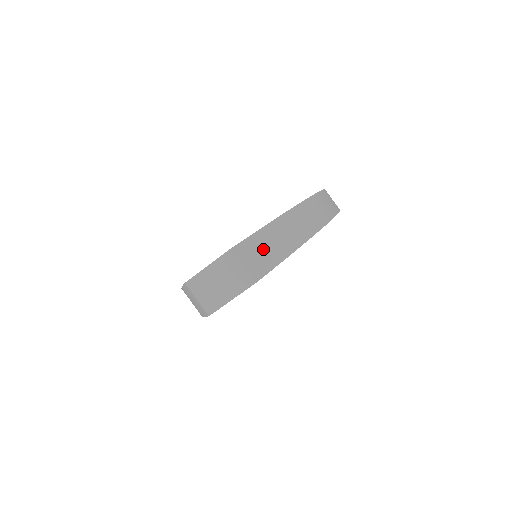
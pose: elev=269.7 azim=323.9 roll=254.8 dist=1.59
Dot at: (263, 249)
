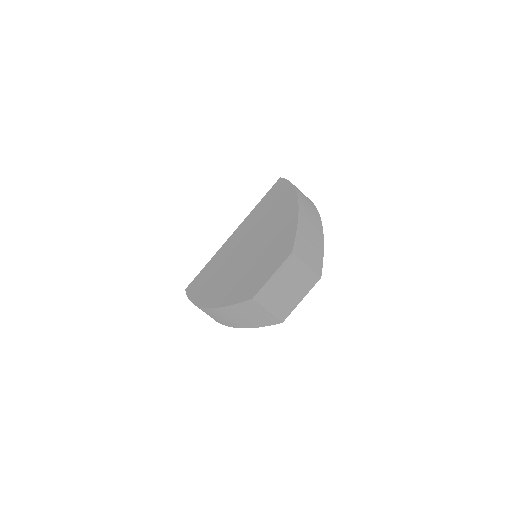
Dot at: (309, 245)
